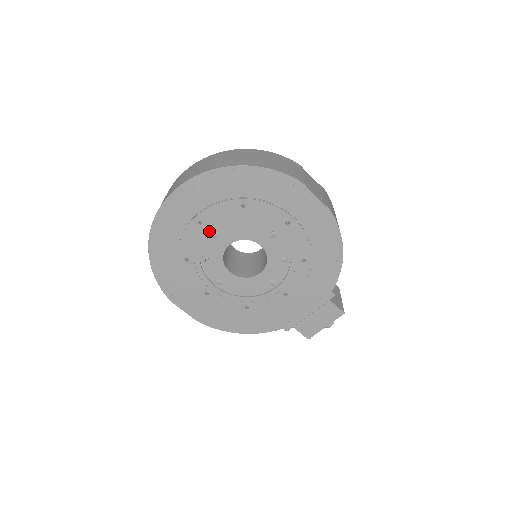
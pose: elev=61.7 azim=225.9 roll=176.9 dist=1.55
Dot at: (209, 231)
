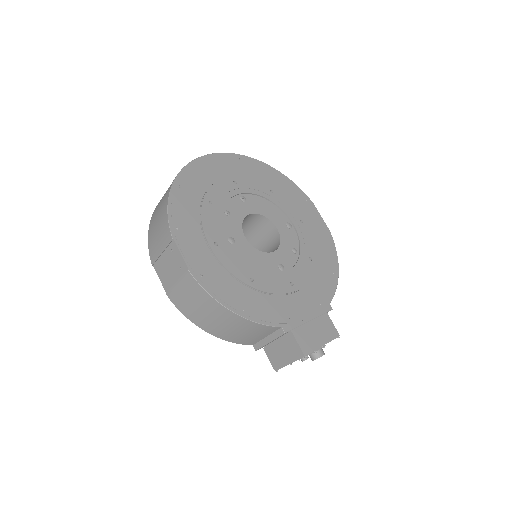
Dot at: (240, 193)
